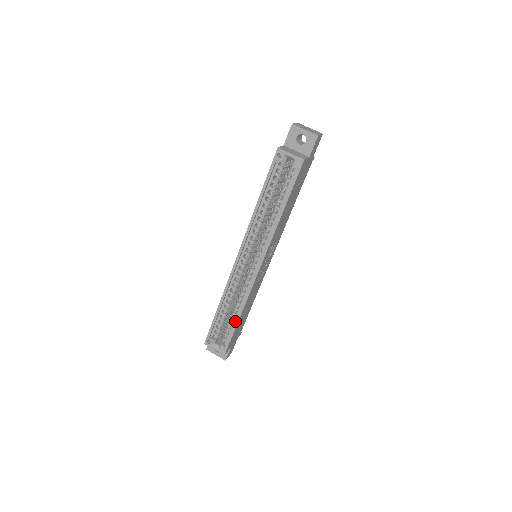
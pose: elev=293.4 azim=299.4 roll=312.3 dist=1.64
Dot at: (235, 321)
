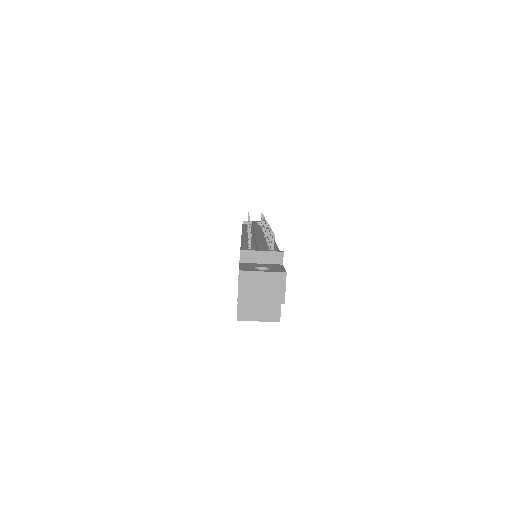
Dot at: occluded
